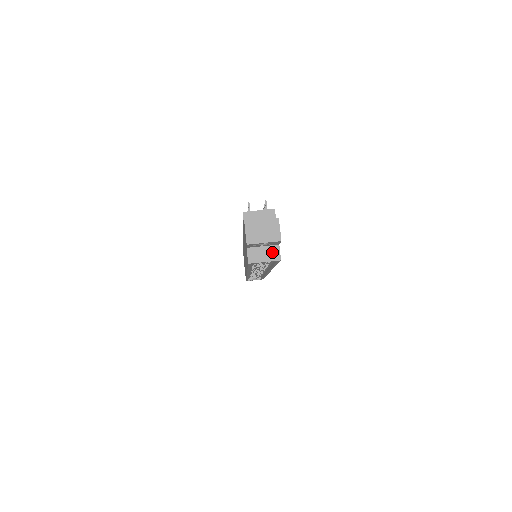
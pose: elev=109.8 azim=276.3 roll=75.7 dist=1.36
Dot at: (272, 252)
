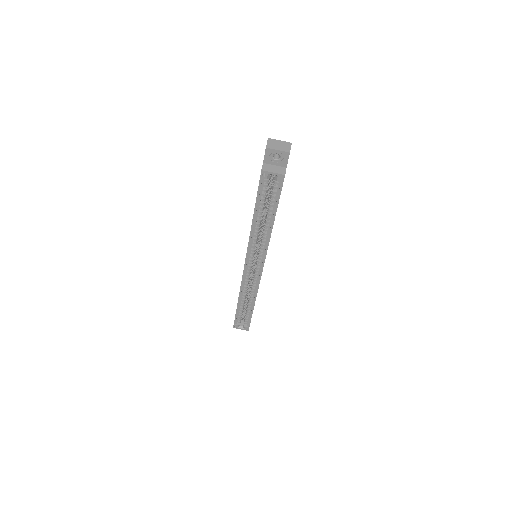
Dot at: (280, 170)
